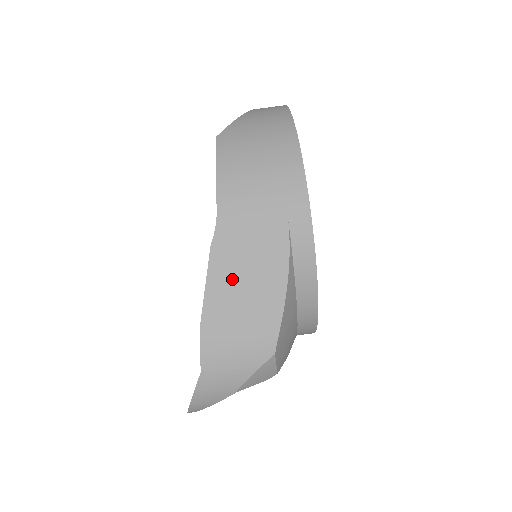
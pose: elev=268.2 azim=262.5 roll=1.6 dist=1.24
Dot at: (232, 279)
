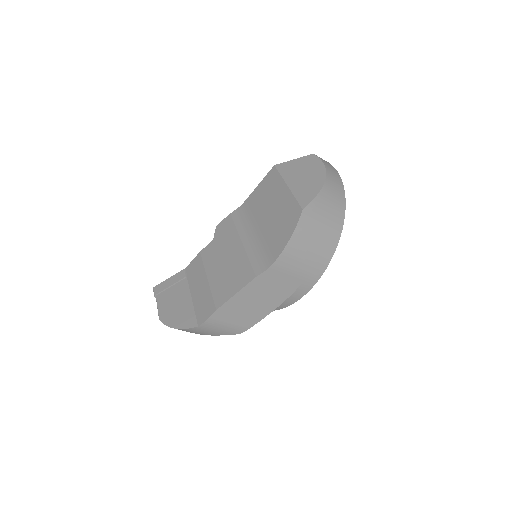
Dot at: (252, 297)
